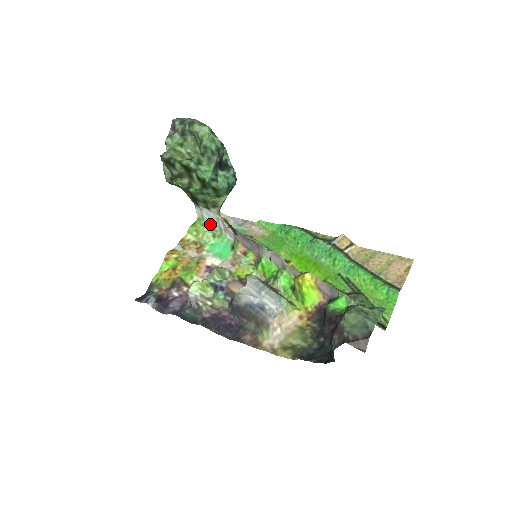
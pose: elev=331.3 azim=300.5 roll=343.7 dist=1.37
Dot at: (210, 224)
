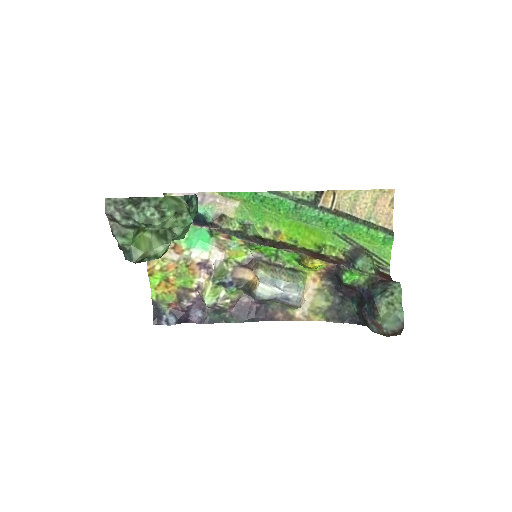
Dot at: occluded
